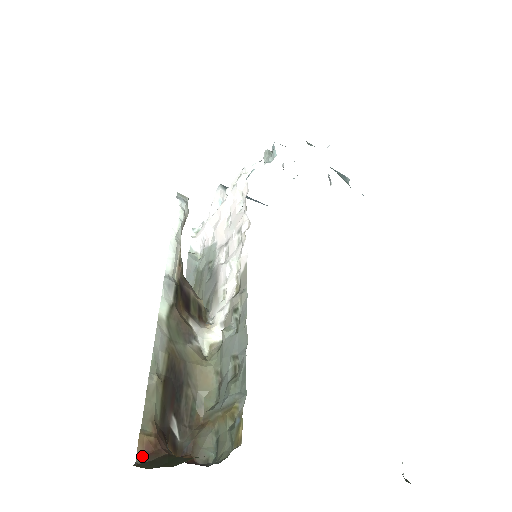
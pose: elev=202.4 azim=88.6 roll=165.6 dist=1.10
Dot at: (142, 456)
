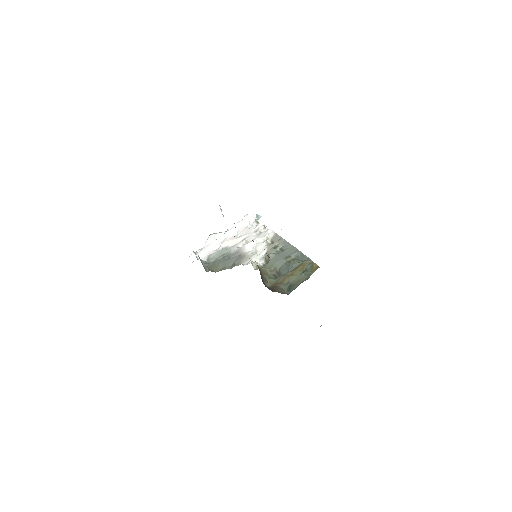
Dot at: (269, 257)
